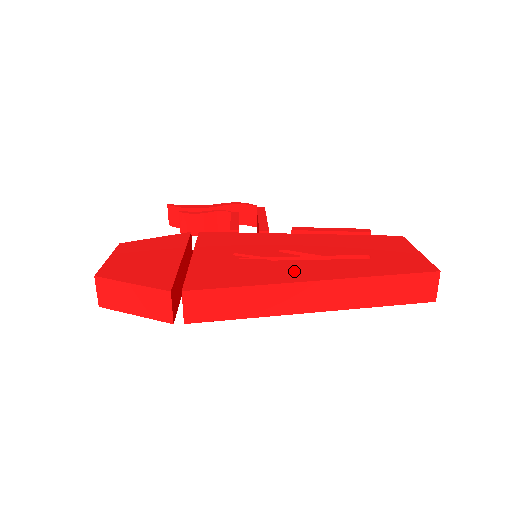
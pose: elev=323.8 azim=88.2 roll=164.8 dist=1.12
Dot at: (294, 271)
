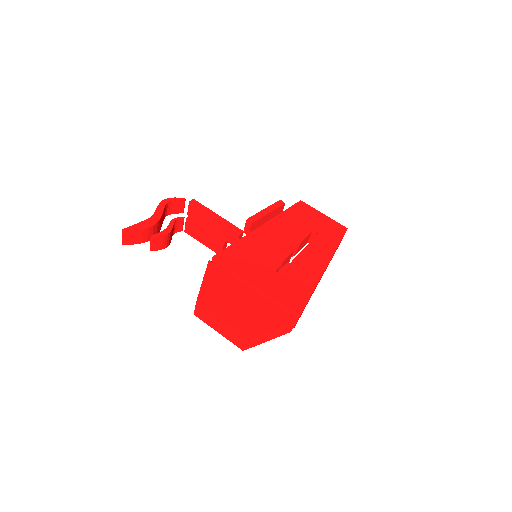
Dot at: (310, 266)
